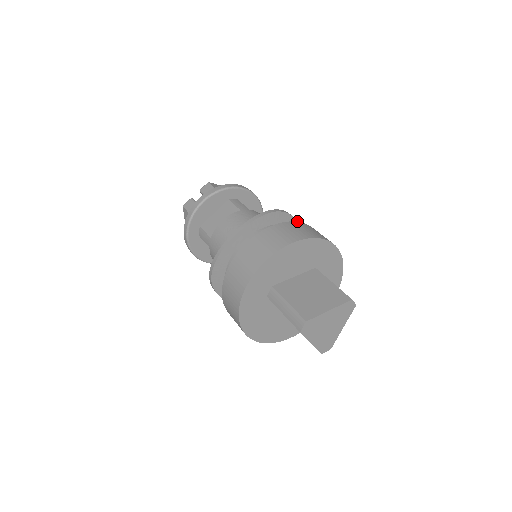
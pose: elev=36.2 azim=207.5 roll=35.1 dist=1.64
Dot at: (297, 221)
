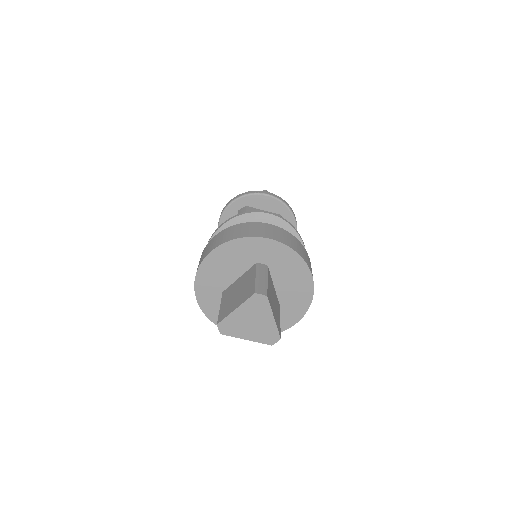
Dot at: (269, 213)
